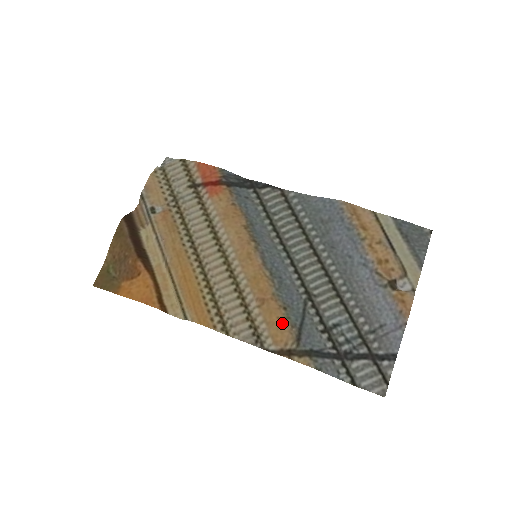
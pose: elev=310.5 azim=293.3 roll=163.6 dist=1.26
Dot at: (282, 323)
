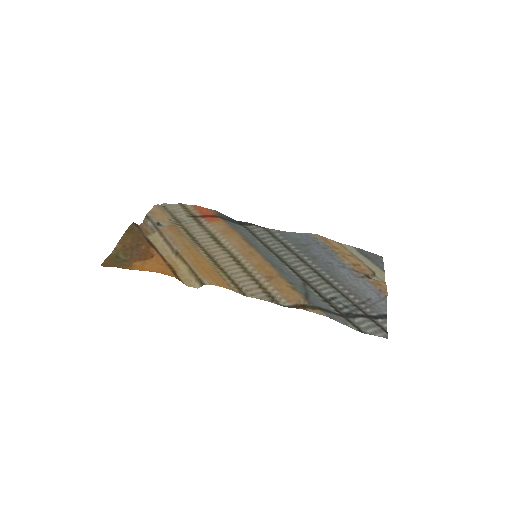
Dot at: (291, 289)
